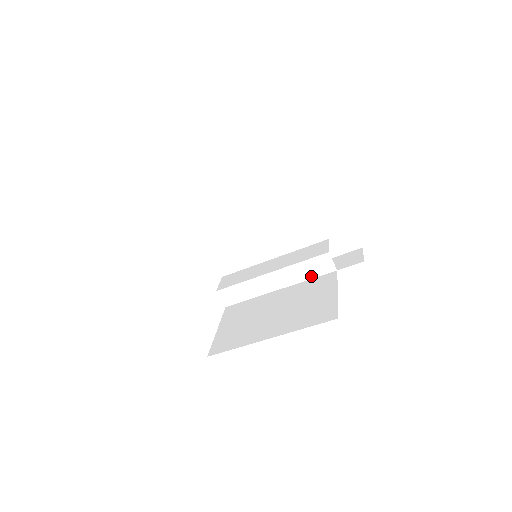
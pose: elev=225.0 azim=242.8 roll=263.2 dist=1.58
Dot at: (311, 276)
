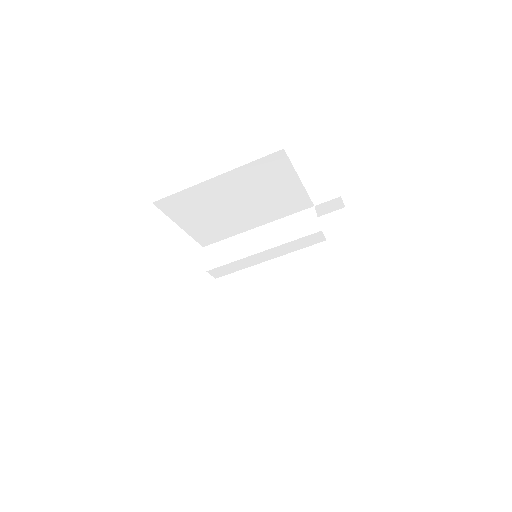
Dot at: (301, 247)
